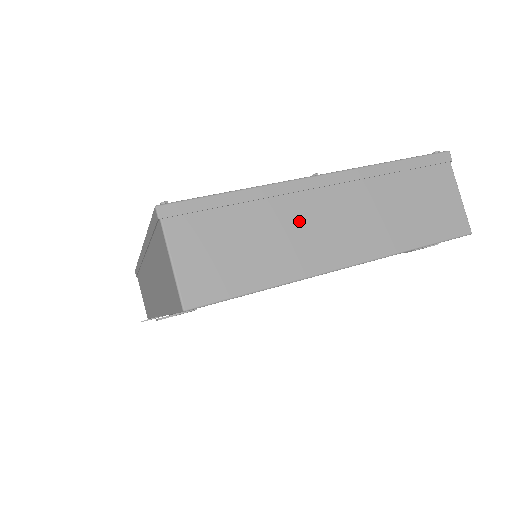
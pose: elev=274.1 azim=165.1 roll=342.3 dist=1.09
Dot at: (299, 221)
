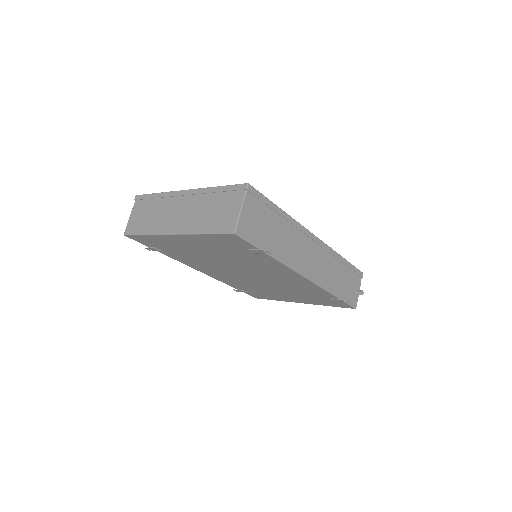
Dot at: (169, 209)
